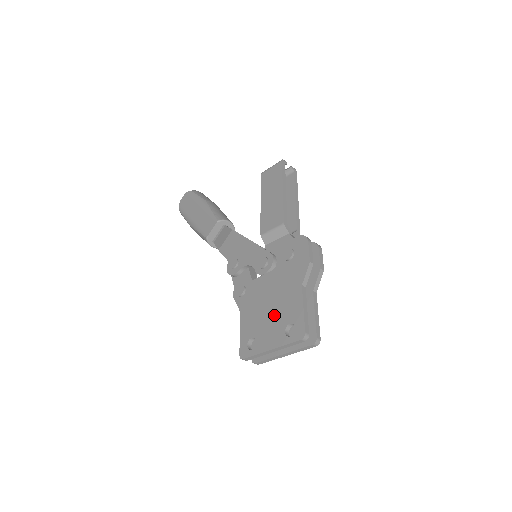
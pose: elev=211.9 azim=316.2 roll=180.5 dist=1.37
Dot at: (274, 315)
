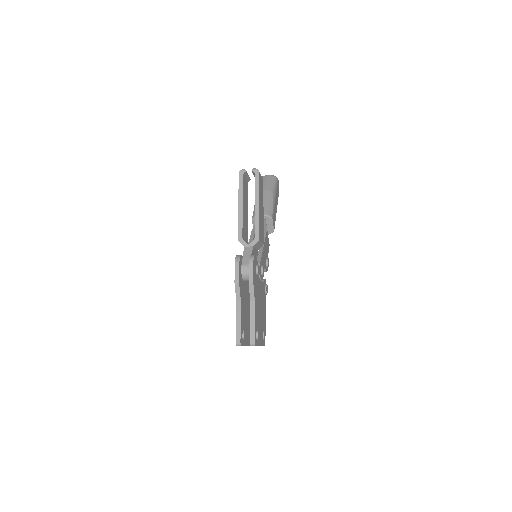
Dot at: occluded
